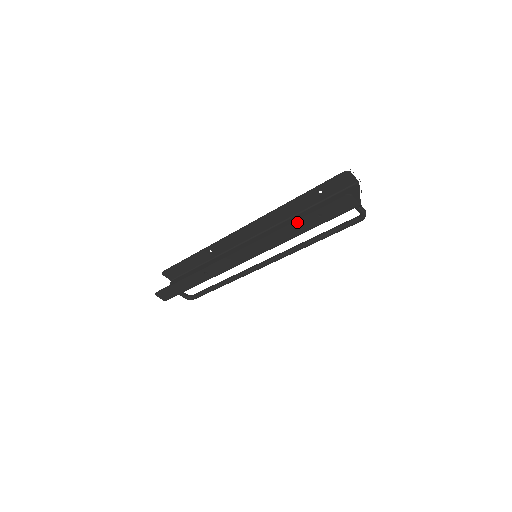
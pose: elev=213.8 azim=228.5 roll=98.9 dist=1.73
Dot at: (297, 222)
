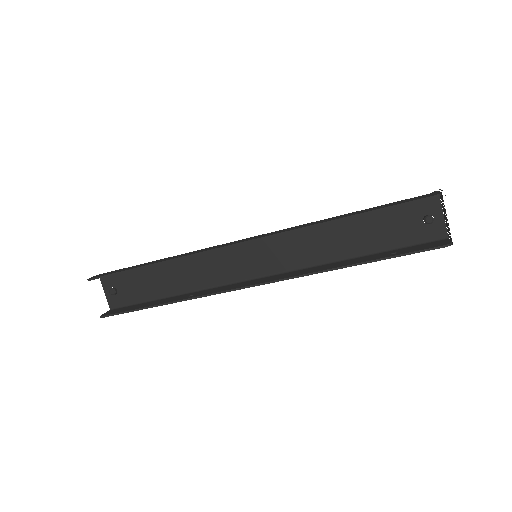
Dot at: (360, 264)
